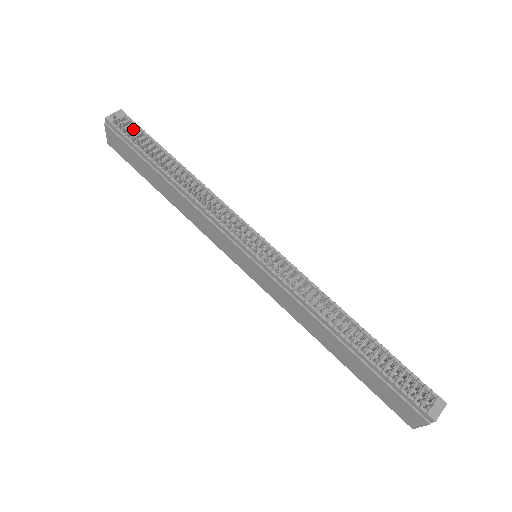
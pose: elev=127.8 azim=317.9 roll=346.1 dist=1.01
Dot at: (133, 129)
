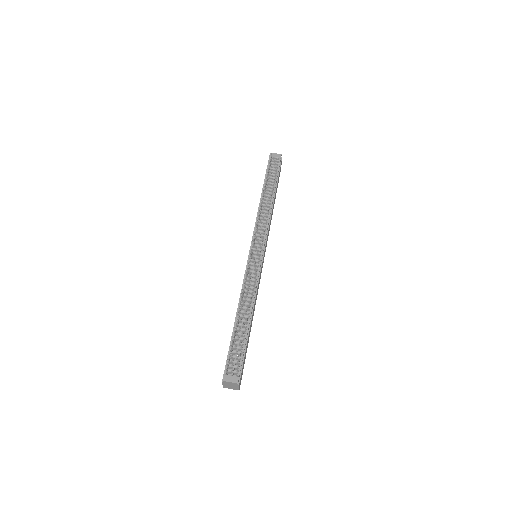
Dot at: (275, 165)
